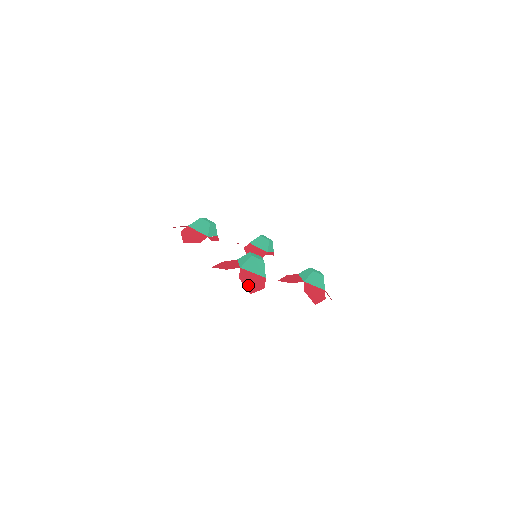
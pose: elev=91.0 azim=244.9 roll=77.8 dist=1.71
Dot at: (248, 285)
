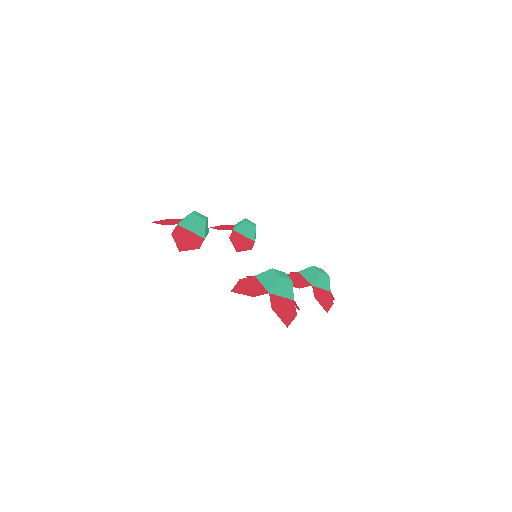
Dot at: (282, 316)
